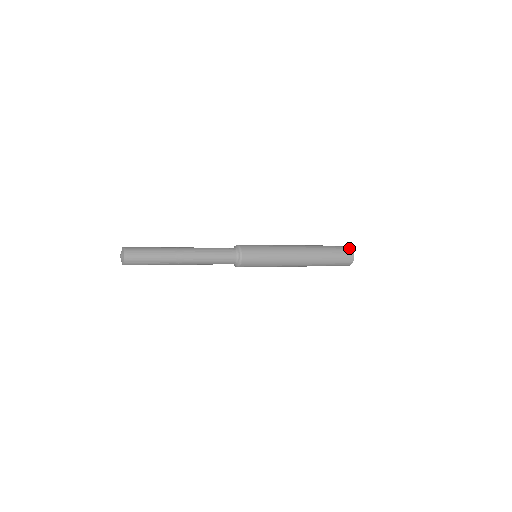
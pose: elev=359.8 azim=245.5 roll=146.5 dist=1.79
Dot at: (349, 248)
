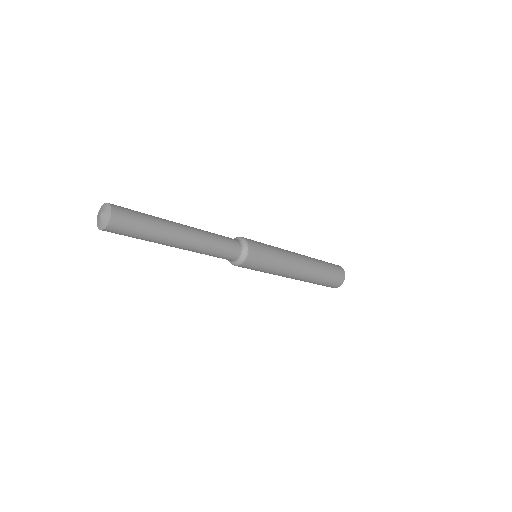
Dot at: occluded
